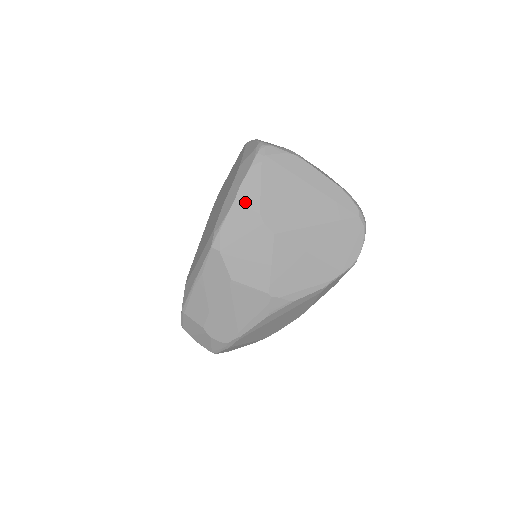
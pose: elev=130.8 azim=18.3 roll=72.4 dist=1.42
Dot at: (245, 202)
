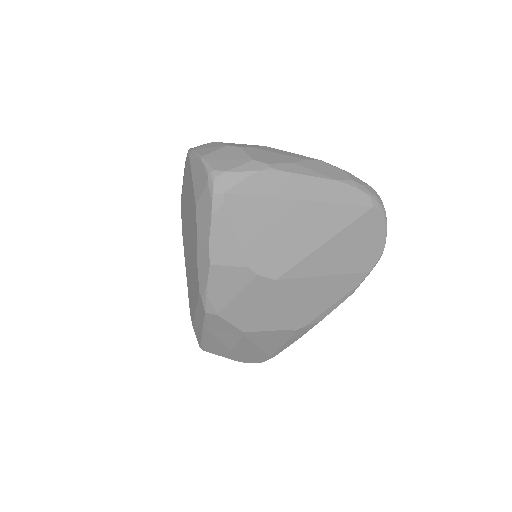
Dot at: (224, 260)
